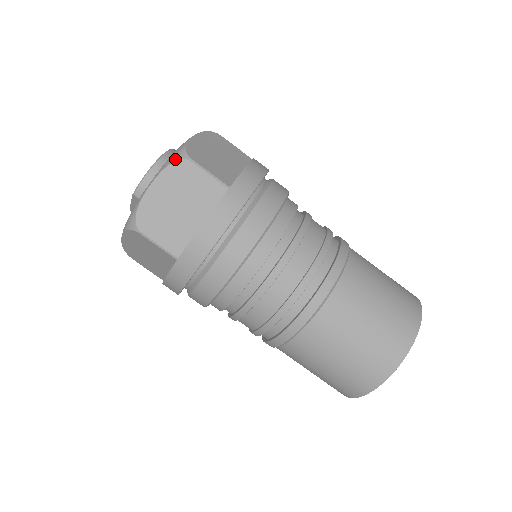
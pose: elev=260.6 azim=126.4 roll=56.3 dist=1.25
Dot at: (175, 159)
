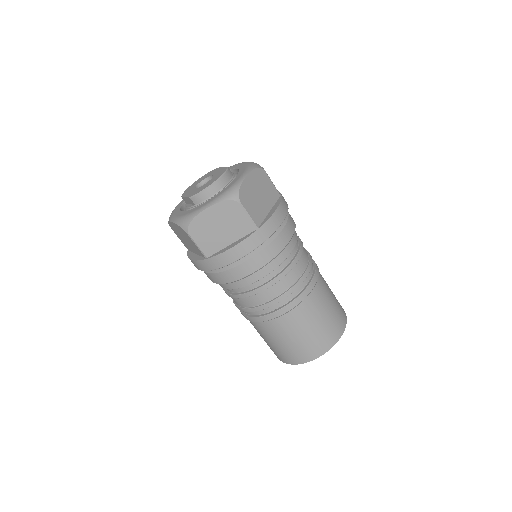
Dot at: (229, 198)
